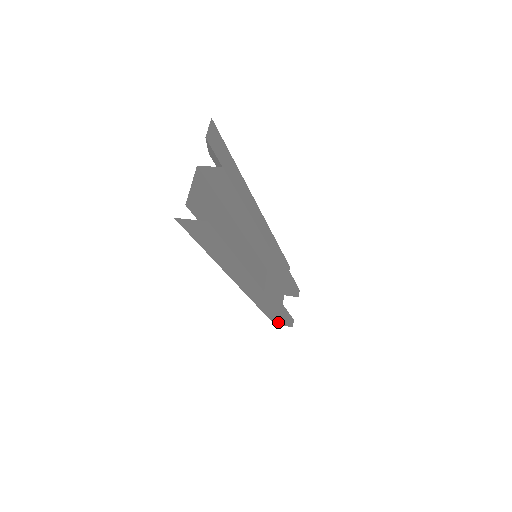
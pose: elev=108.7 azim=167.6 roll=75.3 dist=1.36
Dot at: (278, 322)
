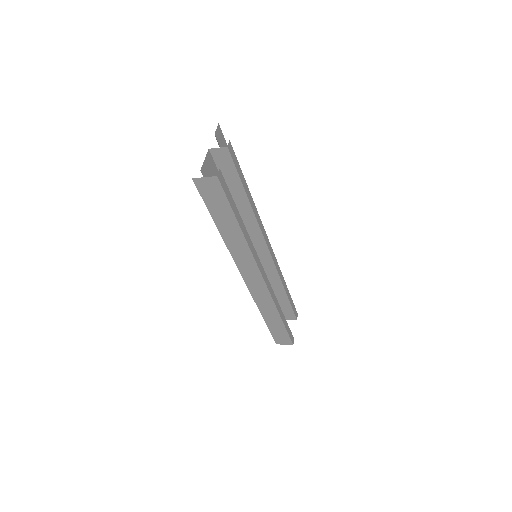
Dot at: (279, 339)
